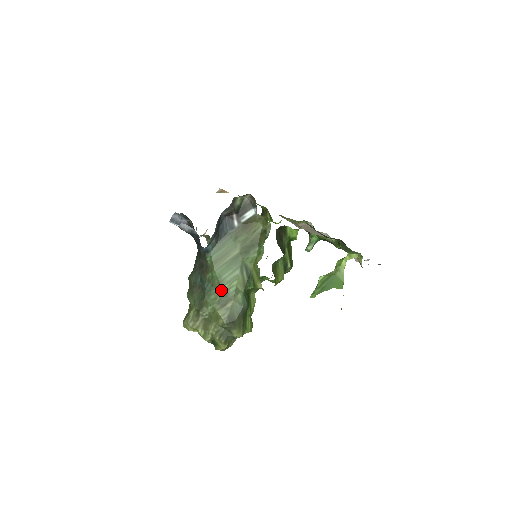
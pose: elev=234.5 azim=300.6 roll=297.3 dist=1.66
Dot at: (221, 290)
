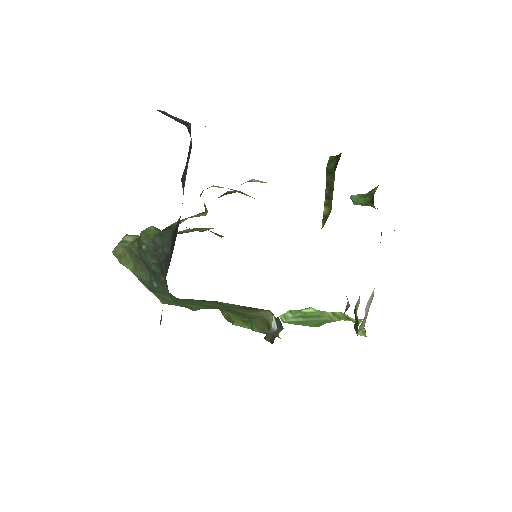
Dot at: (172, 301)
